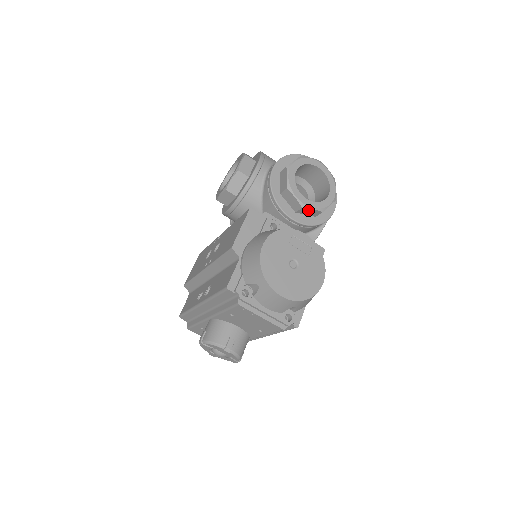
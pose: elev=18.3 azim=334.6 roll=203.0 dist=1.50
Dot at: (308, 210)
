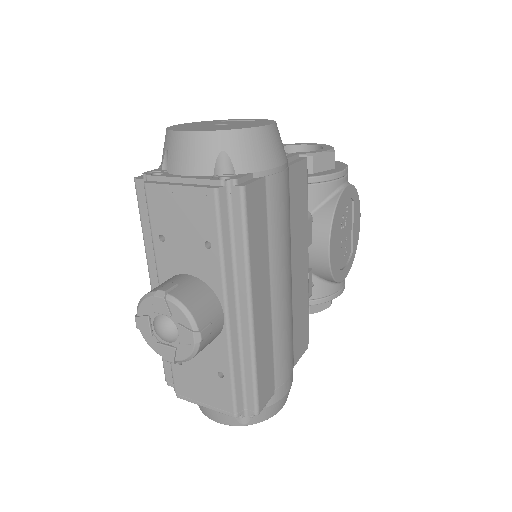
Dot at: occluded
